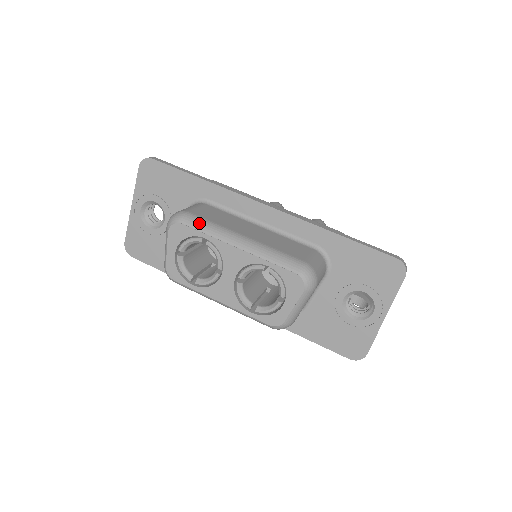
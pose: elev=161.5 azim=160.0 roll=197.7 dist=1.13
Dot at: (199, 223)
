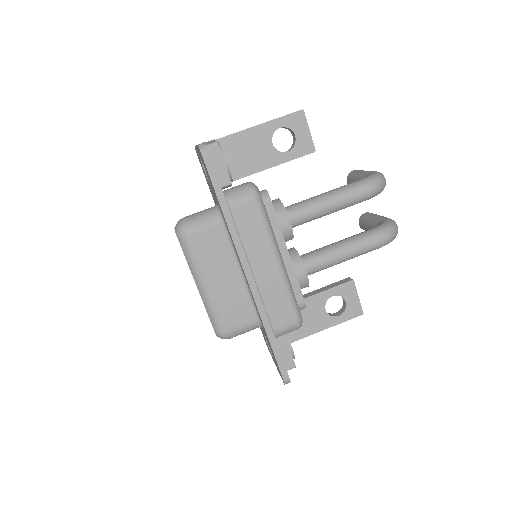
Dot at: (187, 251)
